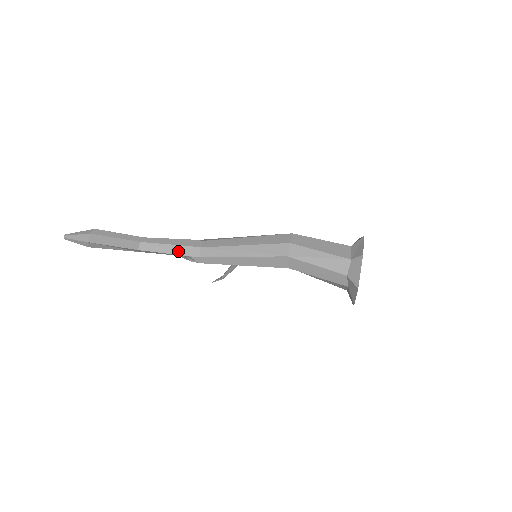
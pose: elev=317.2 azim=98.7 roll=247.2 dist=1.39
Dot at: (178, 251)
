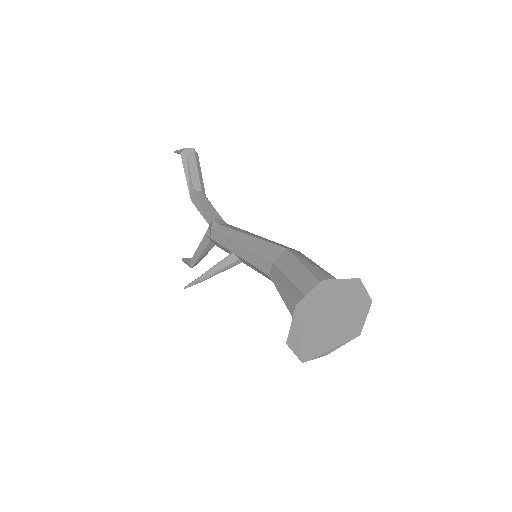
Dot at: (212, 212)
